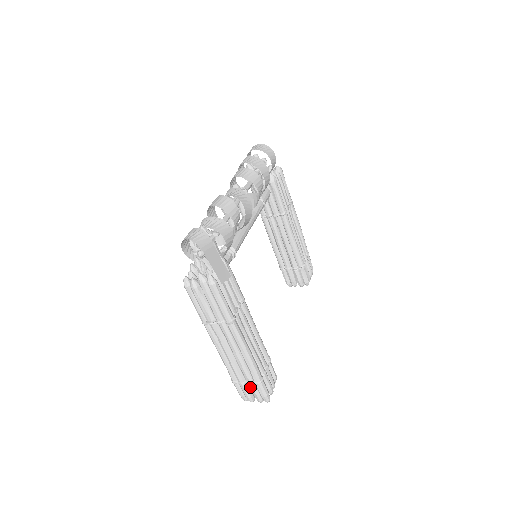
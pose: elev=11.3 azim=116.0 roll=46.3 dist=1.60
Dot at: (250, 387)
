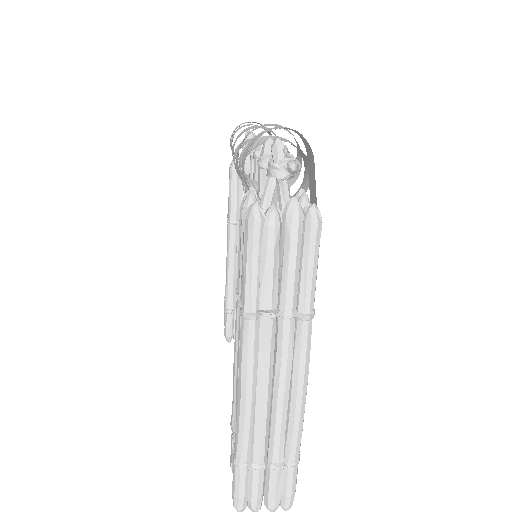
Dot at: (270, 475)
